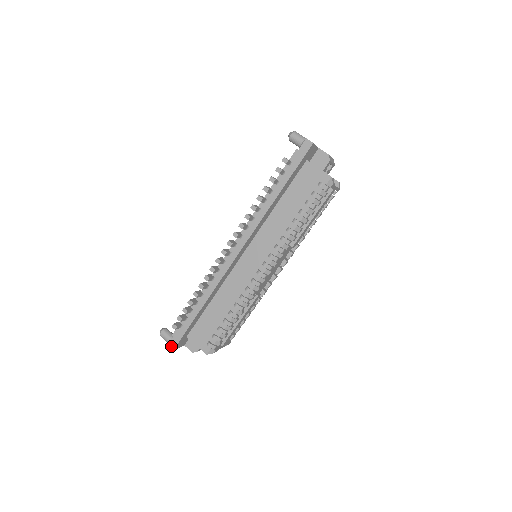
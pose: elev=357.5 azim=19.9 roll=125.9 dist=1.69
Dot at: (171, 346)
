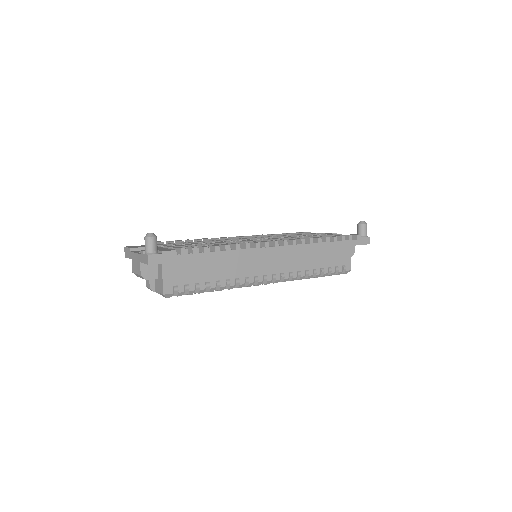
Dot at: (151, 259)
